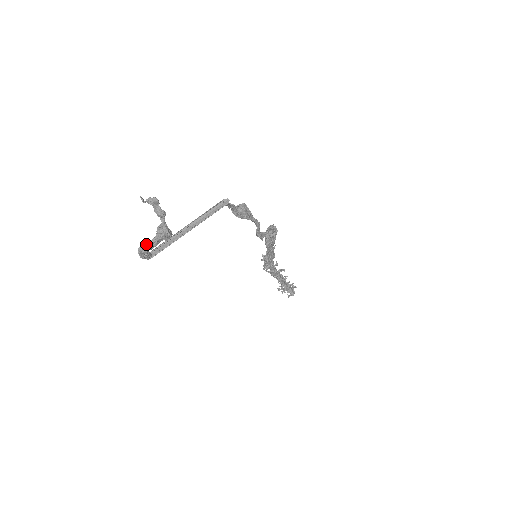
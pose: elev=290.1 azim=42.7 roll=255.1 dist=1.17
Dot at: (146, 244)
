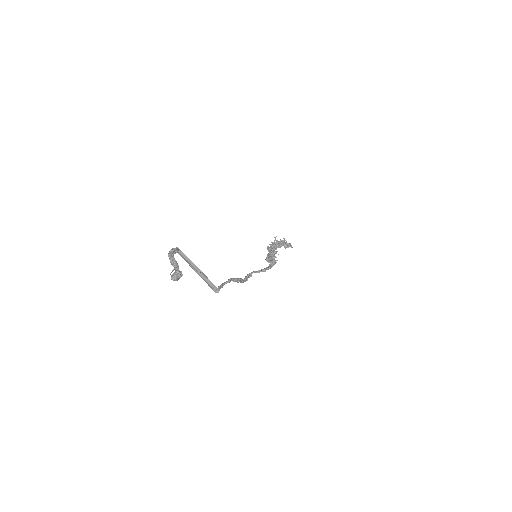
Dot at: (171, 261)
